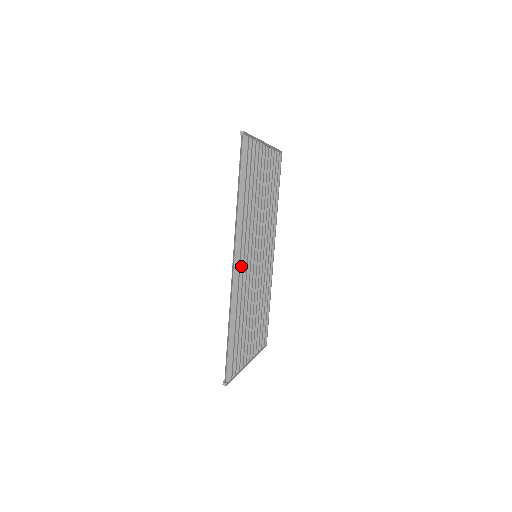
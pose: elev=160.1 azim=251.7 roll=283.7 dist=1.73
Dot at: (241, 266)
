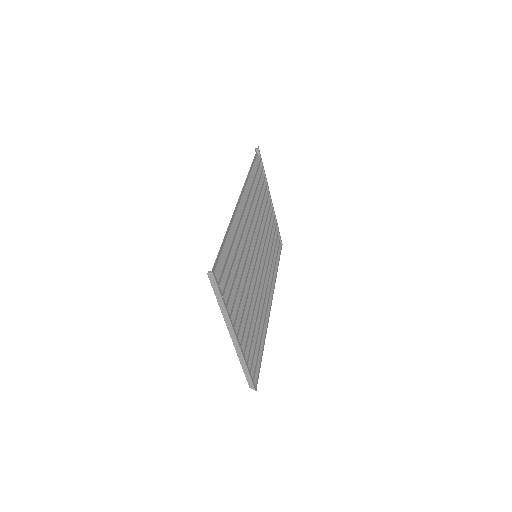
Dot at: (244, 219)
